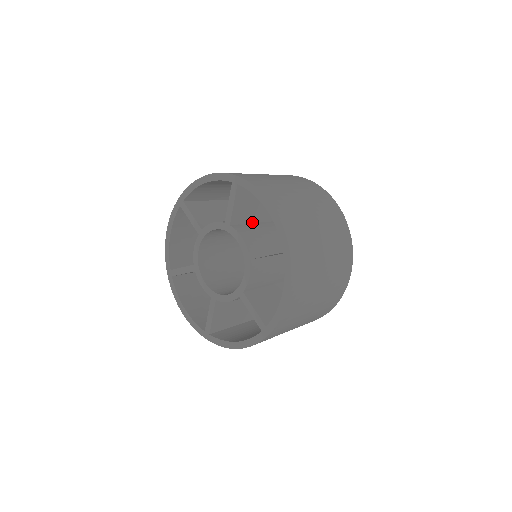
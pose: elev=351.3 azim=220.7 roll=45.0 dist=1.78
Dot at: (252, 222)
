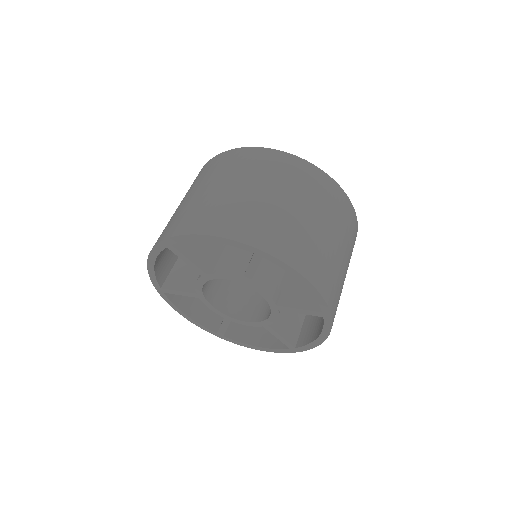
Dot at: occluded
